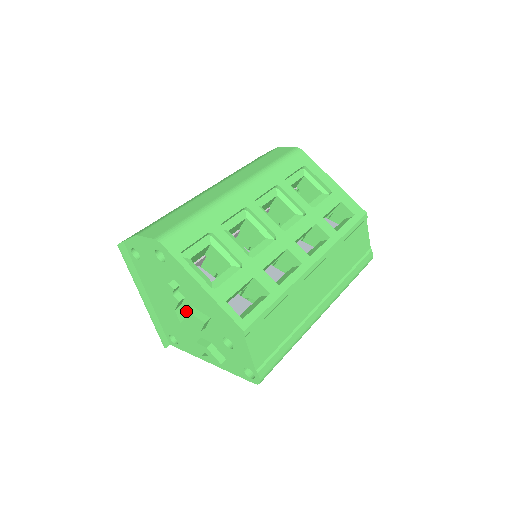
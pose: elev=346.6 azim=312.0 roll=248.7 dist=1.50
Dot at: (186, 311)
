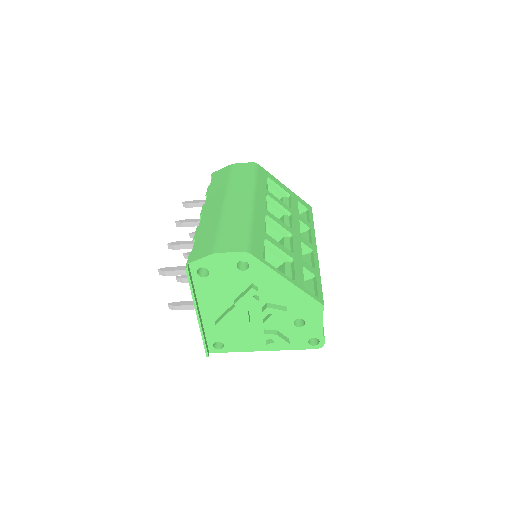
Dot at: (255, 310)
